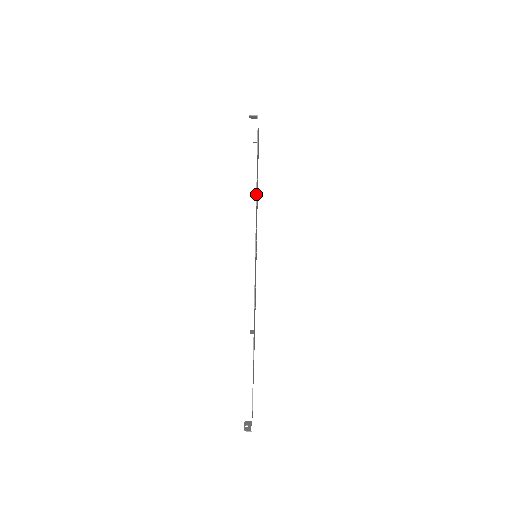
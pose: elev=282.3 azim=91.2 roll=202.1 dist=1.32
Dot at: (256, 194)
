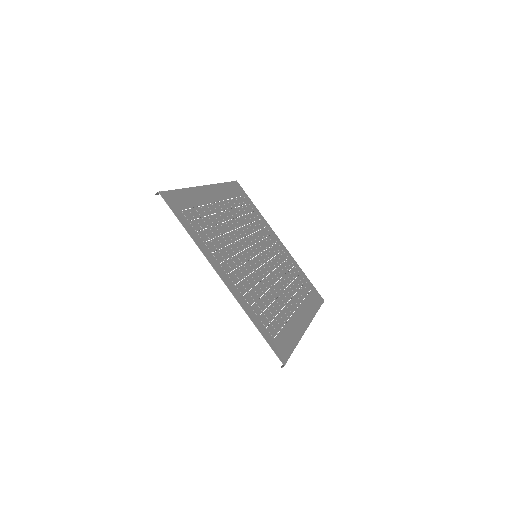
Dot at: occluded
